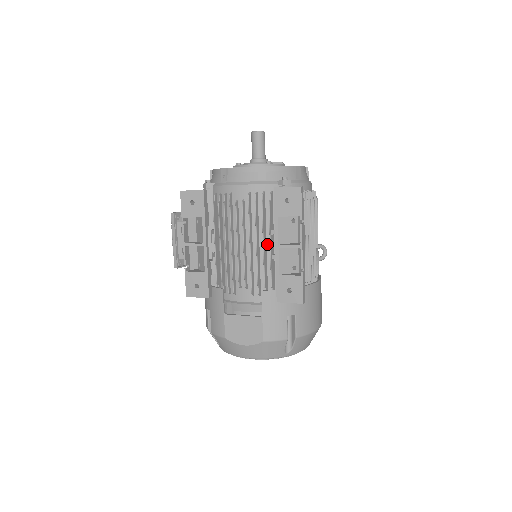
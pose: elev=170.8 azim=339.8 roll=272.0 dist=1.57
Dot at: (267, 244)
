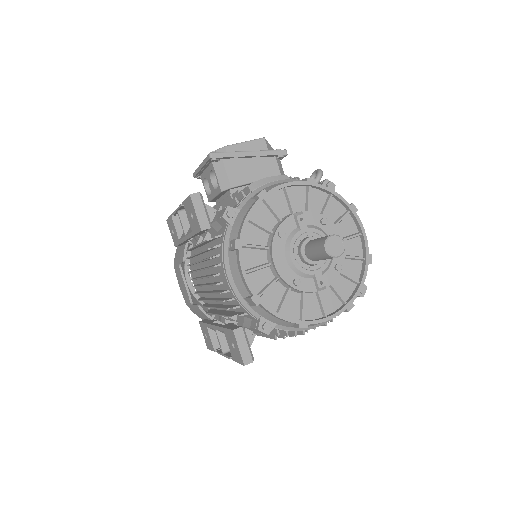
Dot at: occluded
